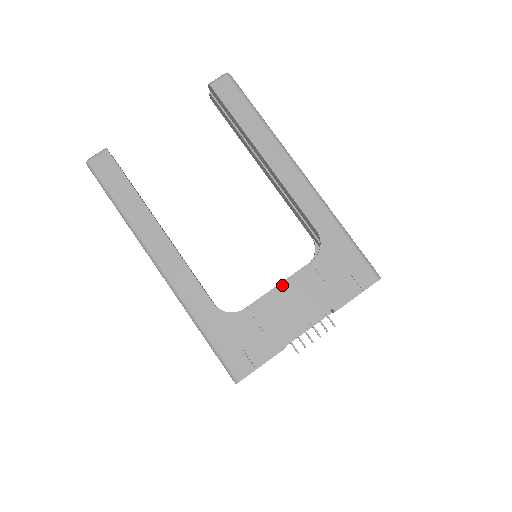
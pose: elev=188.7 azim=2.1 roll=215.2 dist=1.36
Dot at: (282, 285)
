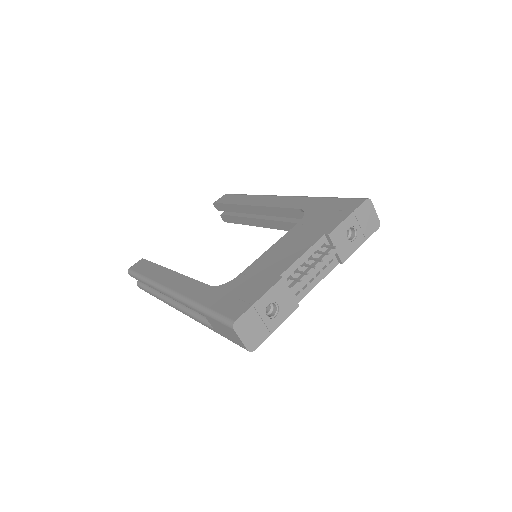
Dot at: (273, 246)
